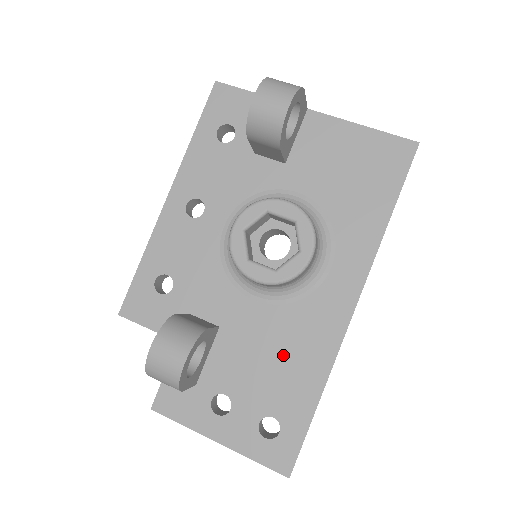
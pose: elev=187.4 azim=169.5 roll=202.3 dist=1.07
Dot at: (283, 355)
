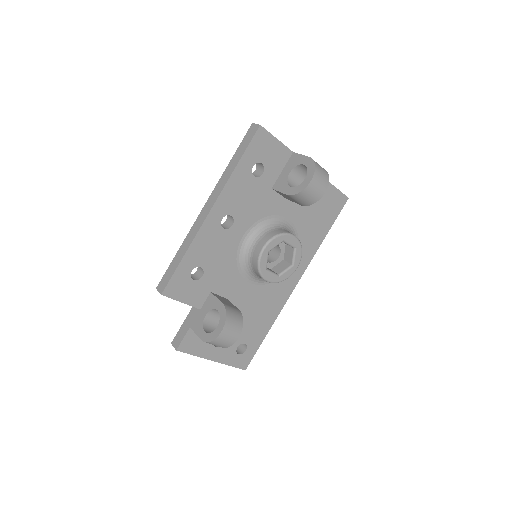
Dot at: (257, 312)
